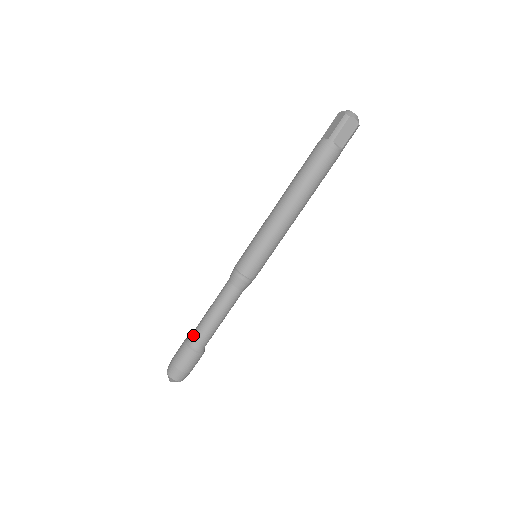
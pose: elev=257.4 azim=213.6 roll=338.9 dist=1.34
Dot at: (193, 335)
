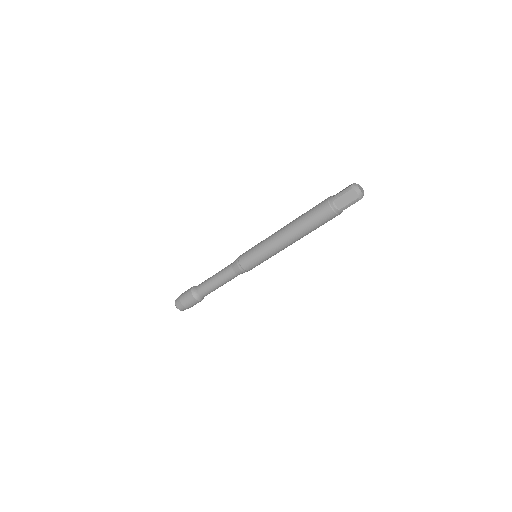
Dot at: (201, 294)
